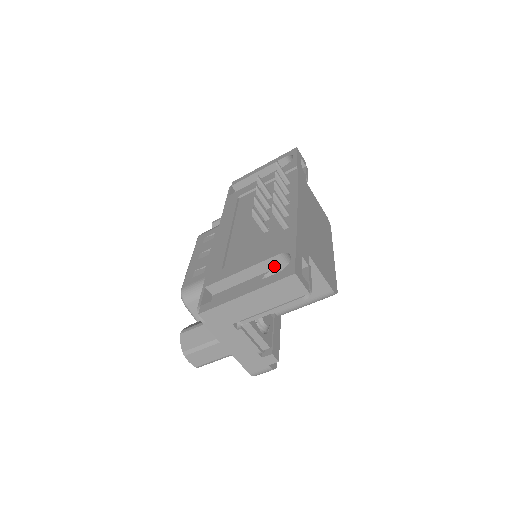
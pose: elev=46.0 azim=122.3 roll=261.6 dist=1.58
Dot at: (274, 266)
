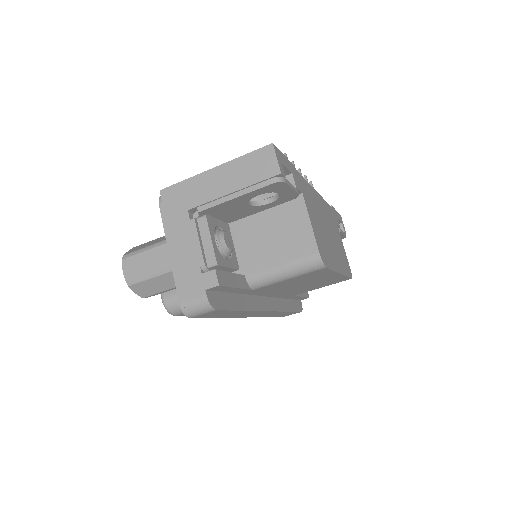
Dot at: occluded
